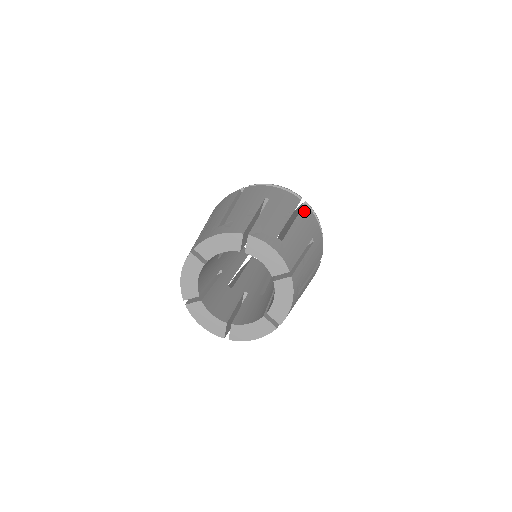
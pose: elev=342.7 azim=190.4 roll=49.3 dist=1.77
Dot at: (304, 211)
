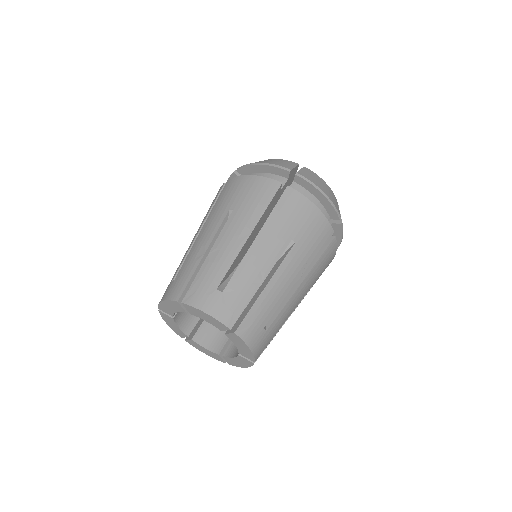
Dot at: (326, 253)
